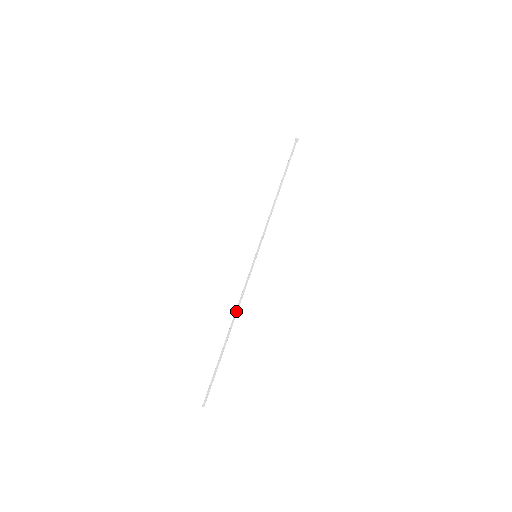
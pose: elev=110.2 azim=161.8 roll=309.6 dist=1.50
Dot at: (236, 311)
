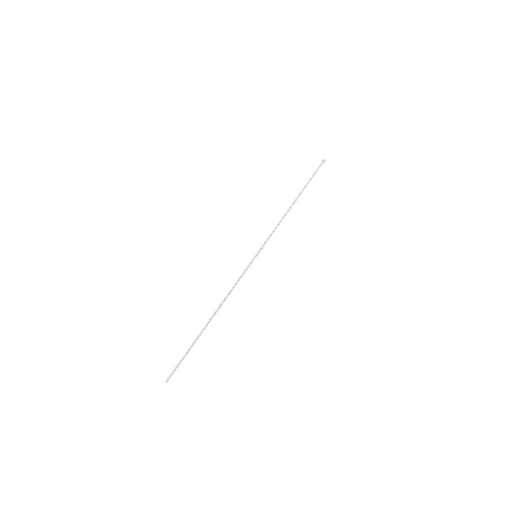
Dot at: (223, 302)
